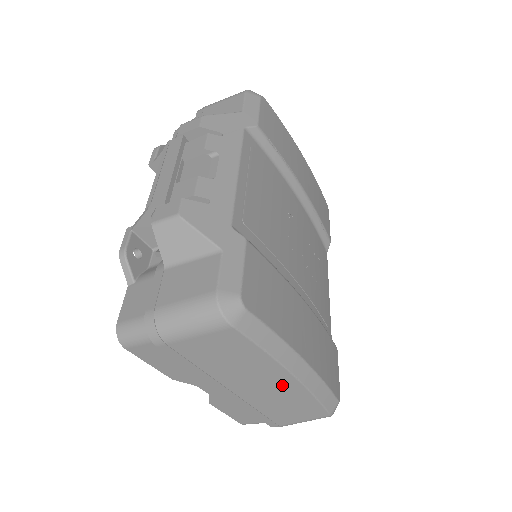
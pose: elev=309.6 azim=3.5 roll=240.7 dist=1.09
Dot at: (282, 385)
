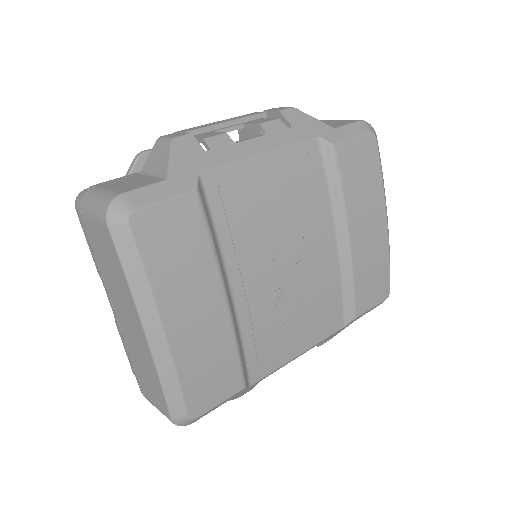
Dot at: (139, 337)
